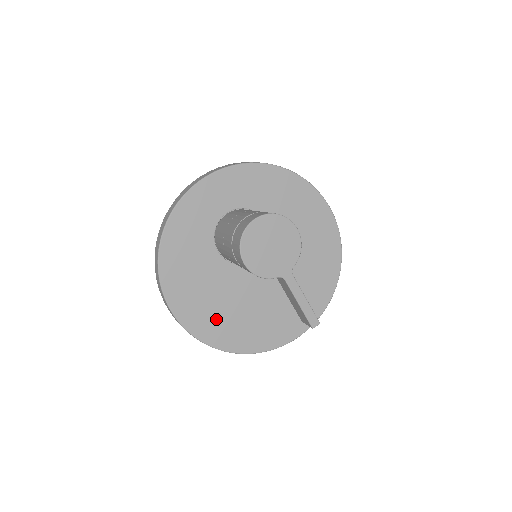
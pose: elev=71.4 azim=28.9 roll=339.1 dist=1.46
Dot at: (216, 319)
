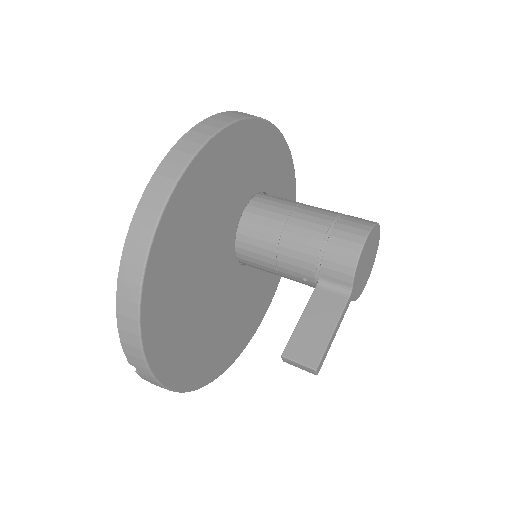
Dot at: (187, 231)
